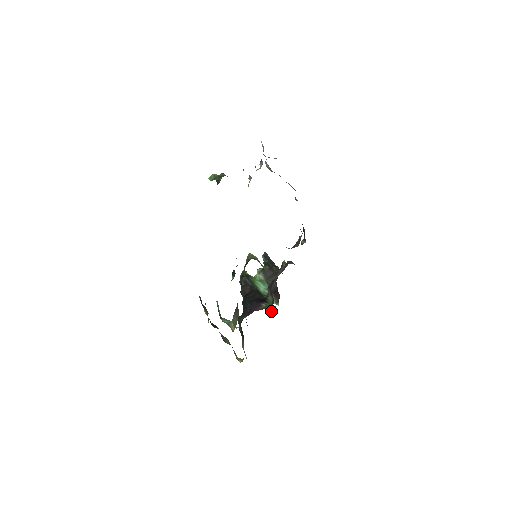
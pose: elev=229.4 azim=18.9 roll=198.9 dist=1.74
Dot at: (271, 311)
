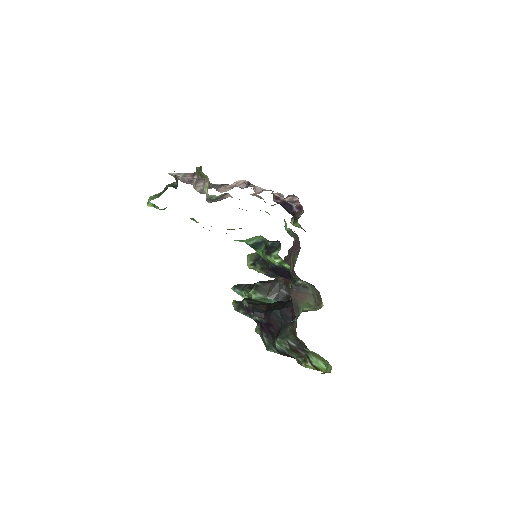
Dot at: occluded
